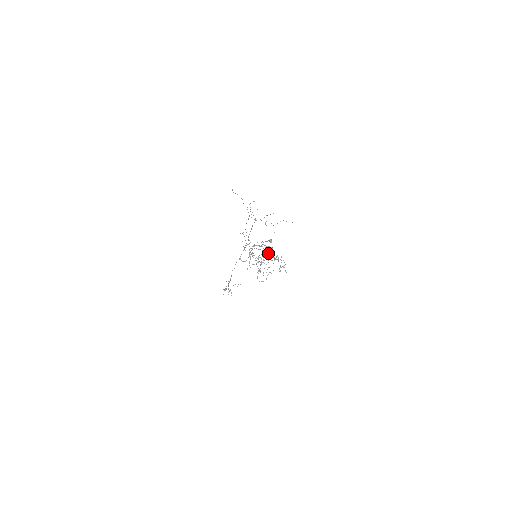
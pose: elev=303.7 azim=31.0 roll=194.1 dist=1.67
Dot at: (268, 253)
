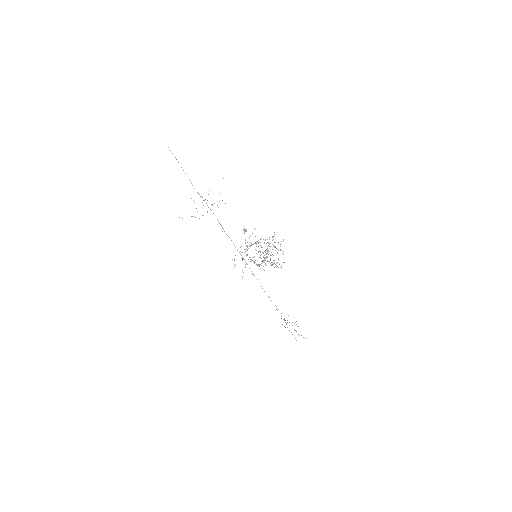
Dot at: (252, 233)
